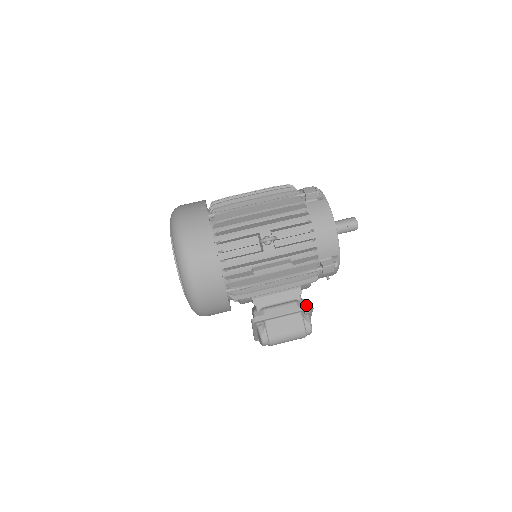
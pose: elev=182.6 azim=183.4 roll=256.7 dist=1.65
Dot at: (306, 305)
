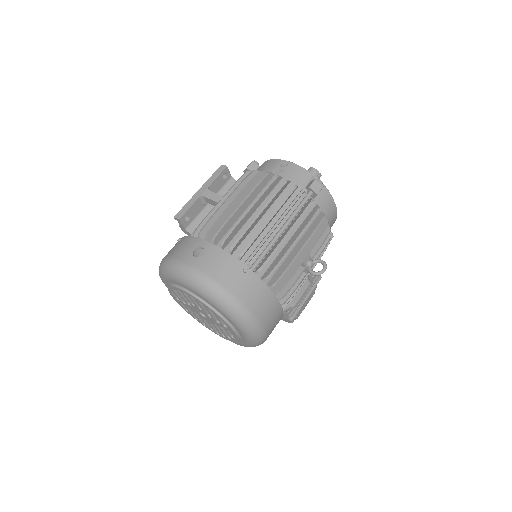
Dot at: (318, 278)
